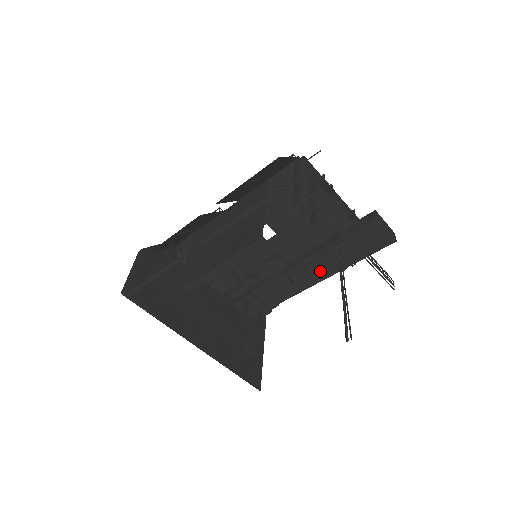
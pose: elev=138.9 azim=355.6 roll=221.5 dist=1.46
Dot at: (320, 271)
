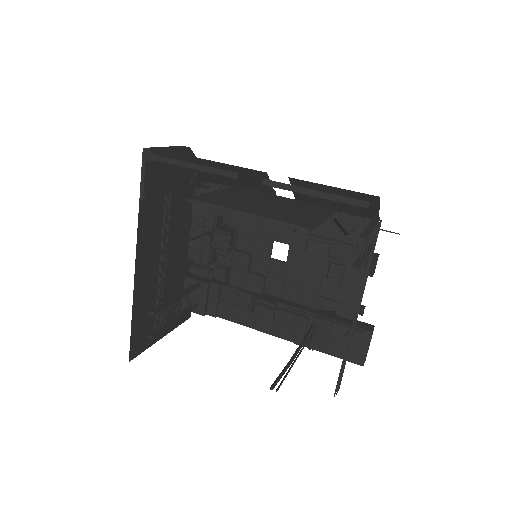
Dot at: (281, 325)
